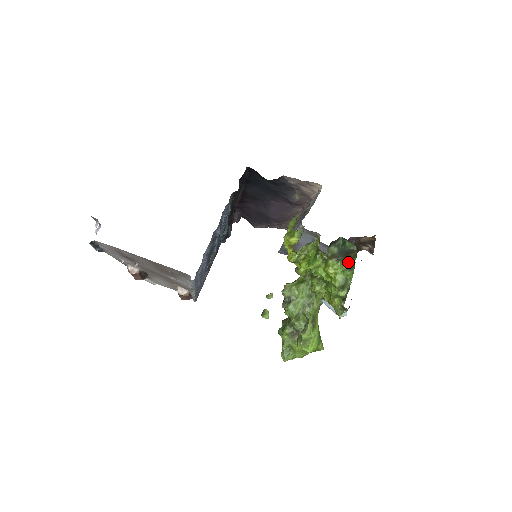
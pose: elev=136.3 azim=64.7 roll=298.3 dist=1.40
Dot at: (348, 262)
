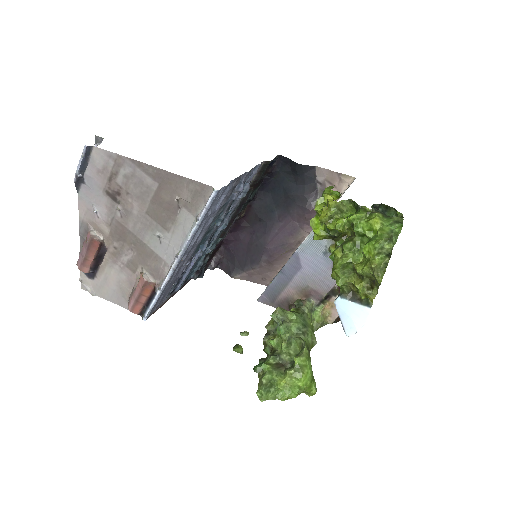
Dot at: (395, 218)
